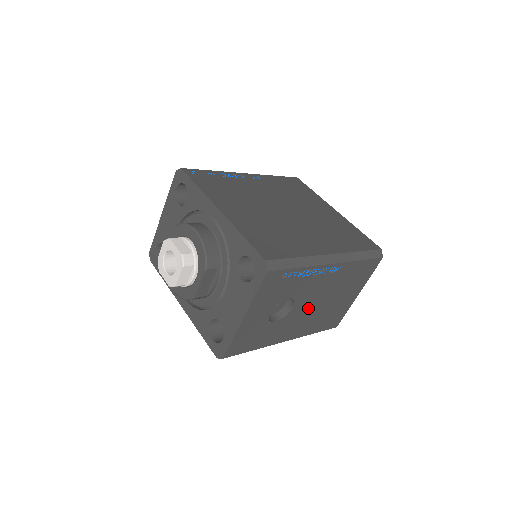
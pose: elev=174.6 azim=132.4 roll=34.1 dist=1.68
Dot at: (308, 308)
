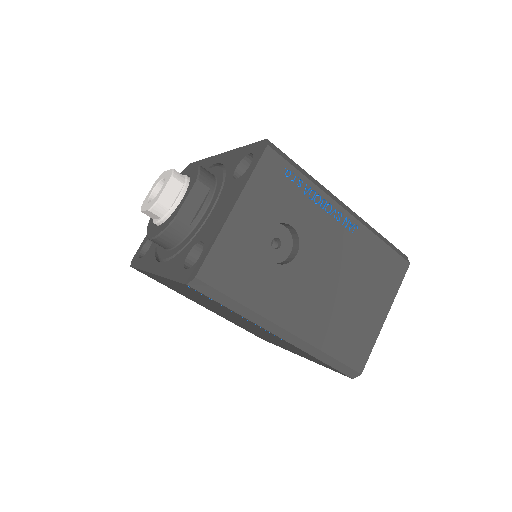
Dot at: (318, 278)
